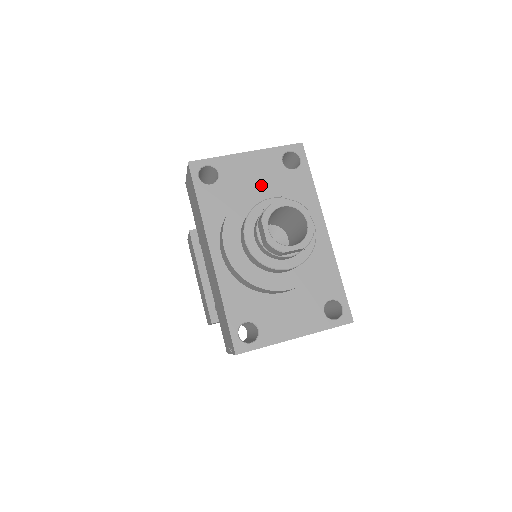
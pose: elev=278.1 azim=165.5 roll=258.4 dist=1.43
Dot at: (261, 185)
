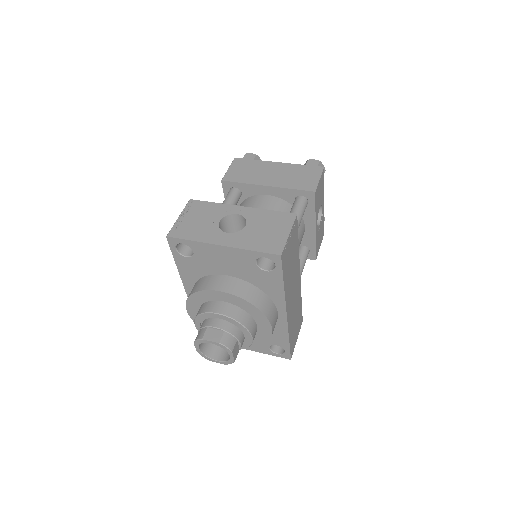
Dot at: (232, 271)
